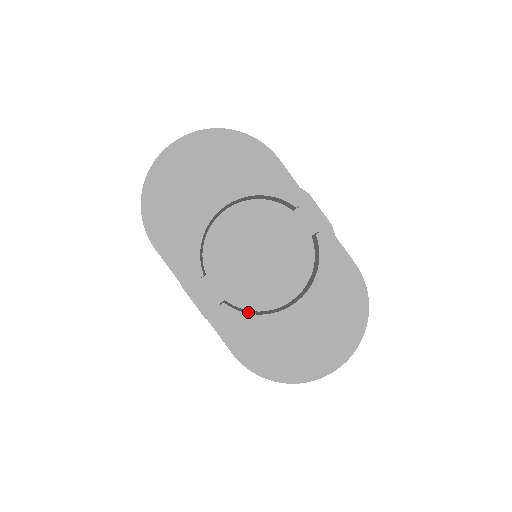
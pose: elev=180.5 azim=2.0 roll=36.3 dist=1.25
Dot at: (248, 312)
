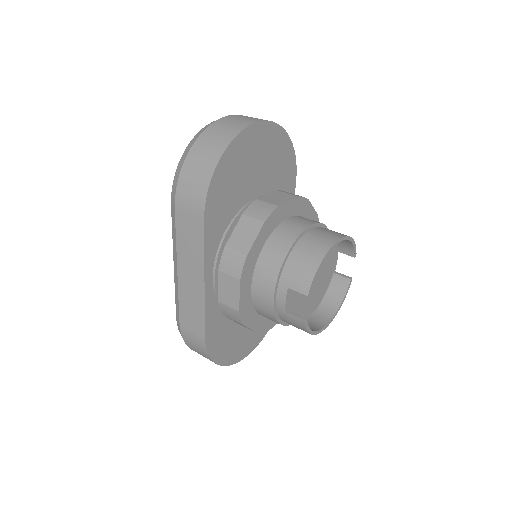
Dot at: occluded
